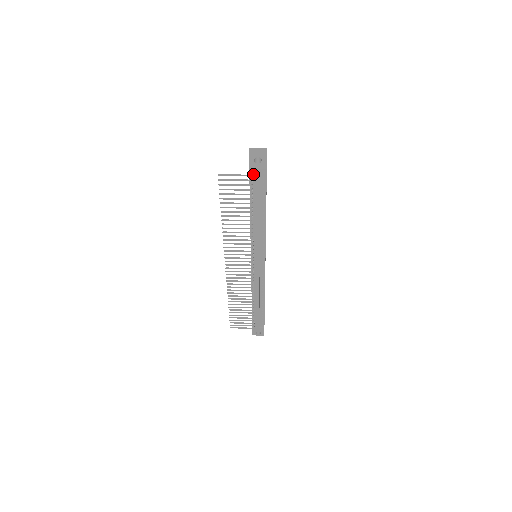
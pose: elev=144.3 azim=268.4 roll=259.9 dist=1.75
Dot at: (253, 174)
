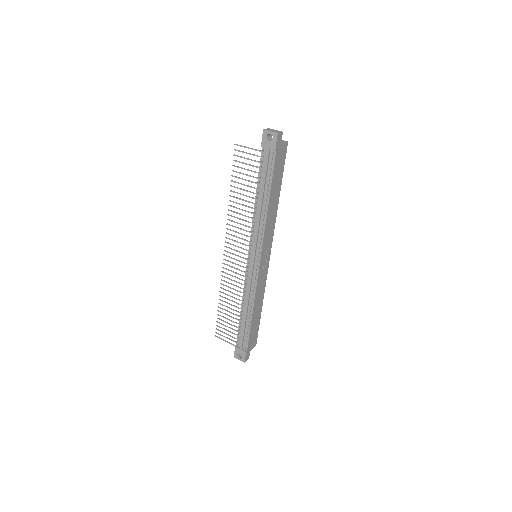
Dot at: (264, 153)
